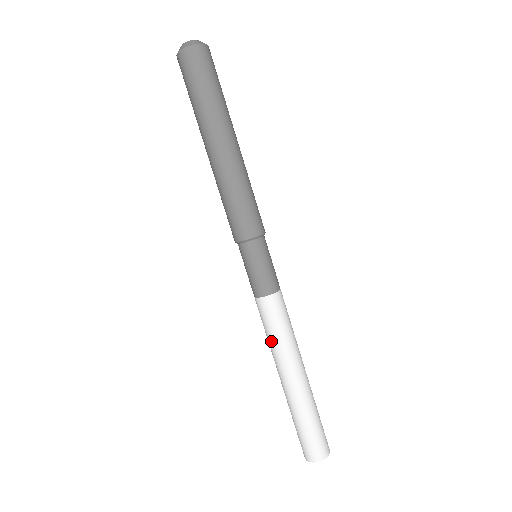
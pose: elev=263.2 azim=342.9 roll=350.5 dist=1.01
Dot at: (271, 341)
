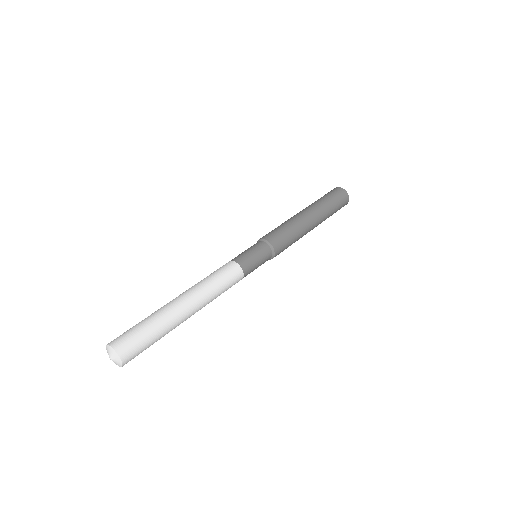
Dot at: (209, 280)
